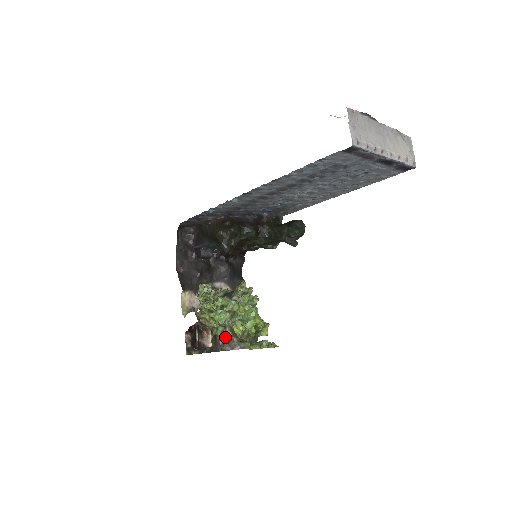
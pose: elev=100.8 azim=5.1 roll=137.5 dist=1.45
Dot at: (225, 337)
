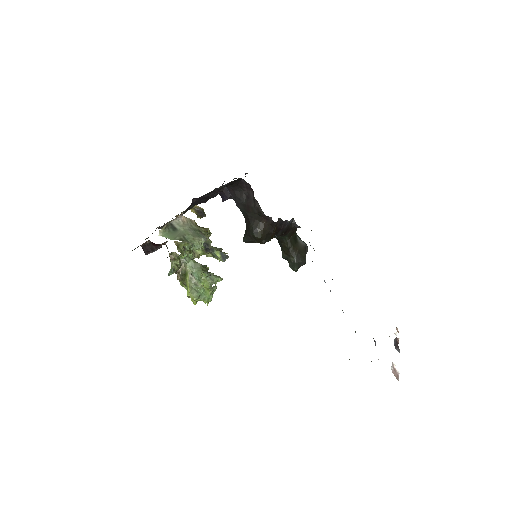
Dot at: occluded
